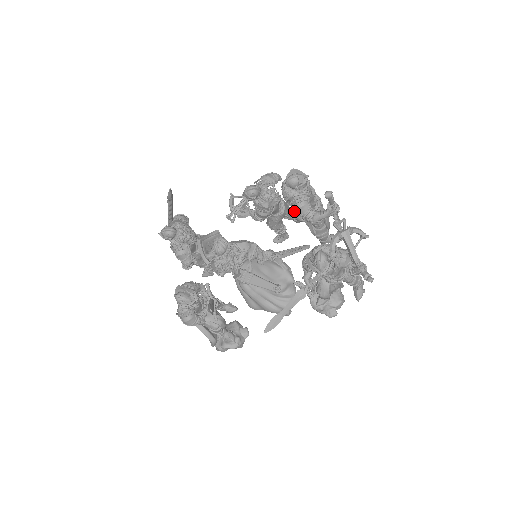
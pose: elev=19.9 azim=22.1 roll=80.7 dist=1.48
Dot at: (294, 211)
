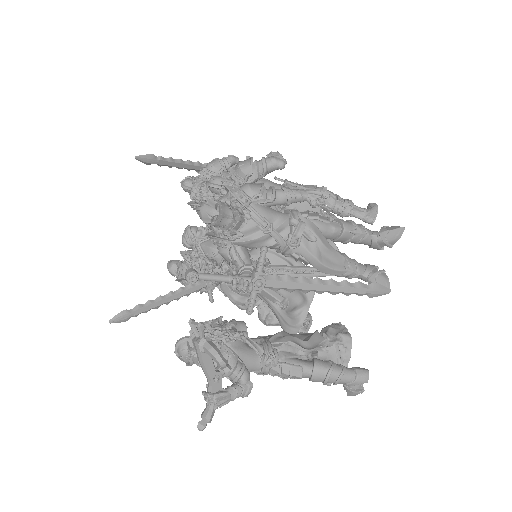
Dot at: occluded
